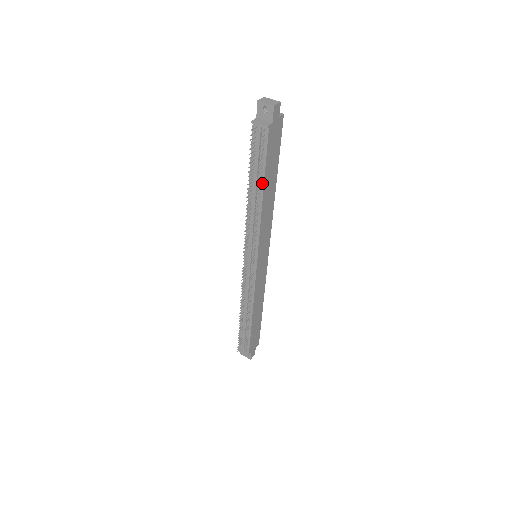
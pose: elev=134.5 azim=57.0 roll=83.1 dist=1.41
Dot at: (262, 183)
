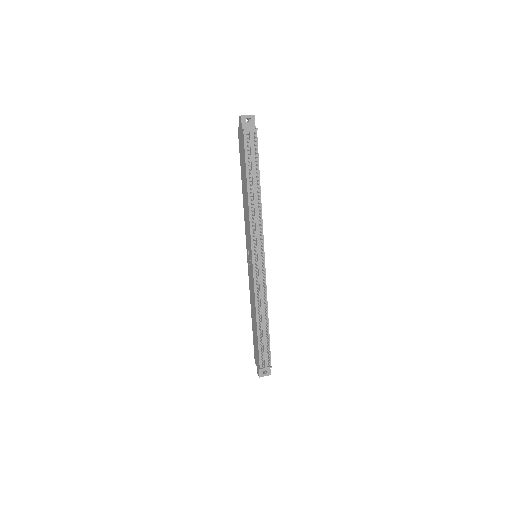
Dot at: (258, 178)
